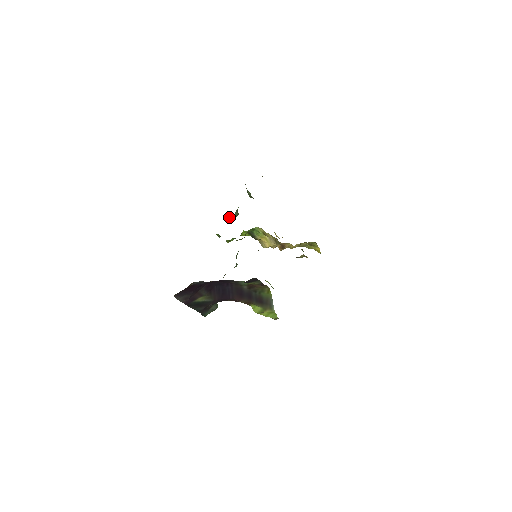
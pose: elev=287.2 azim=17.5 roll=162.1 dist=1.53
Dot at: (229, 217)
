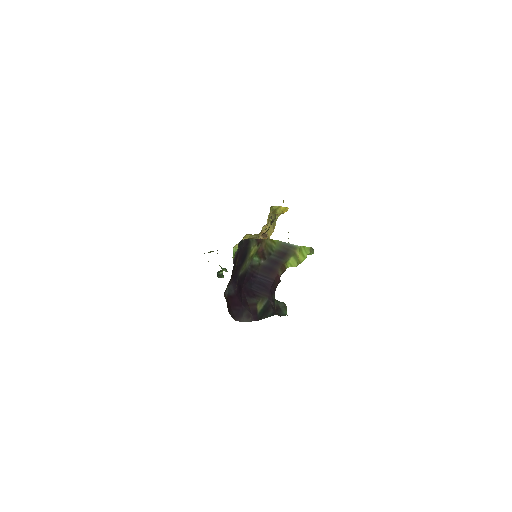
Dot at: (221, 274)
